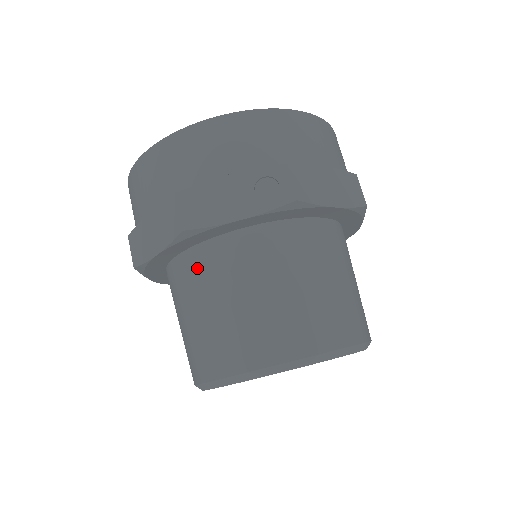
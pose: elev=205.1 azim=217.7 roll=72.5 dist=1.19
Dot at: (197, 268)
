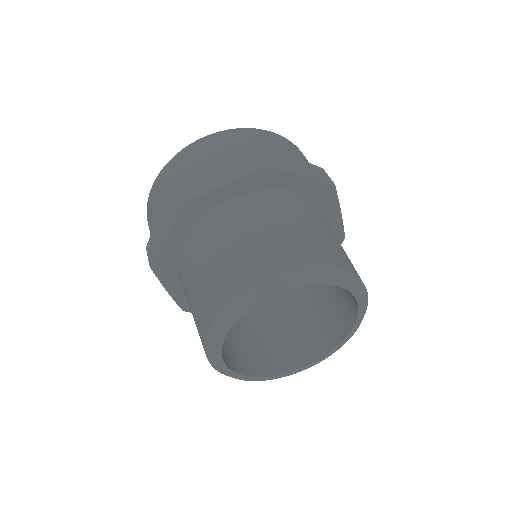
Dot at: (197, 239)
